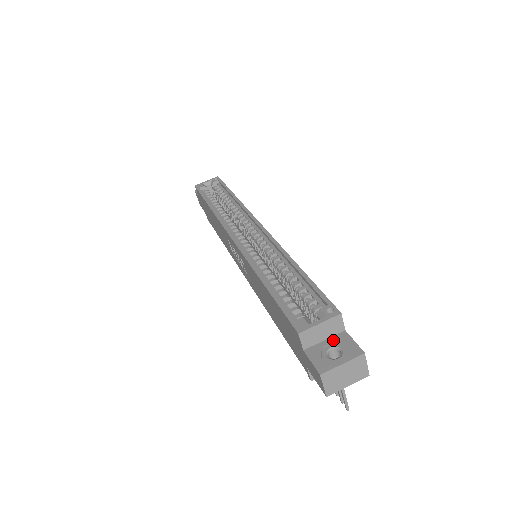
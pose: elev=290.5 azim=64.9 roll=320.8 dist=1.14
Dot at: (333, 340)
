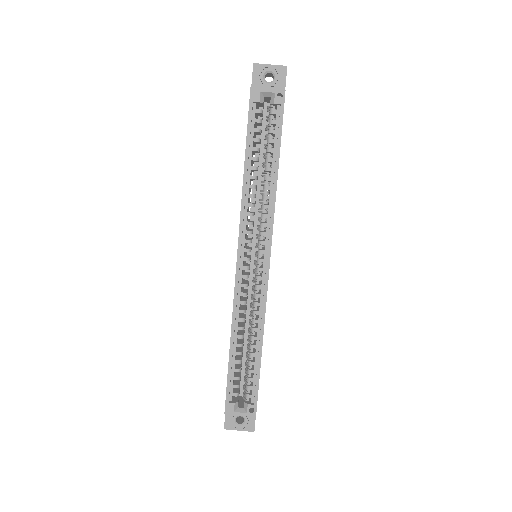
Dot at: occluded
